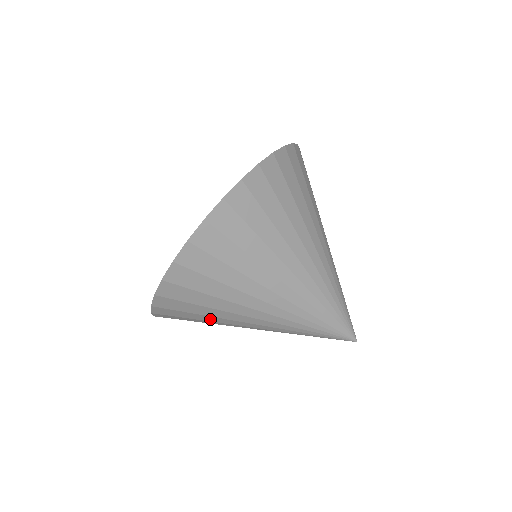
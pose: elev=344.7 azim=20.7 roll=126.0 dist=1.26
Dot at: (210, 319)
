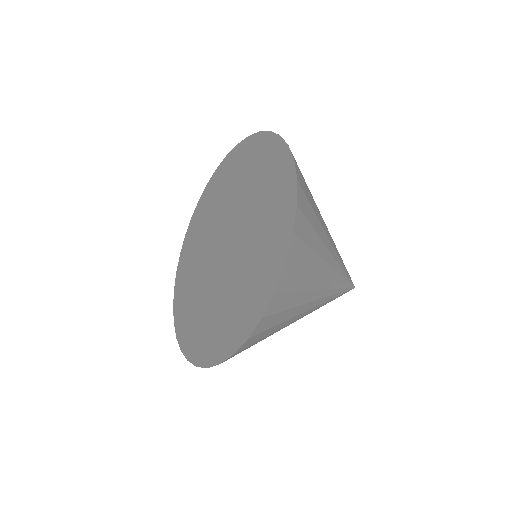
Dot at: (299, 300)
